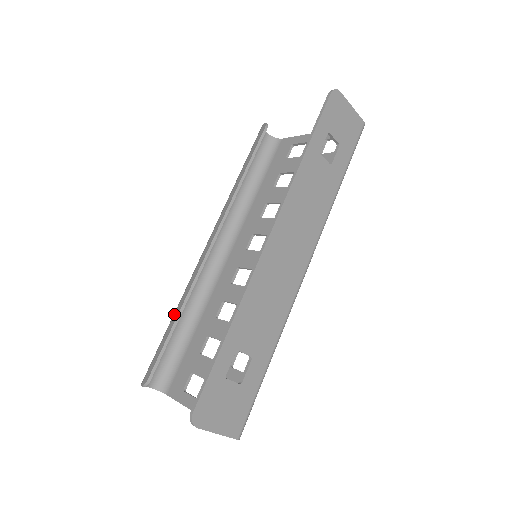
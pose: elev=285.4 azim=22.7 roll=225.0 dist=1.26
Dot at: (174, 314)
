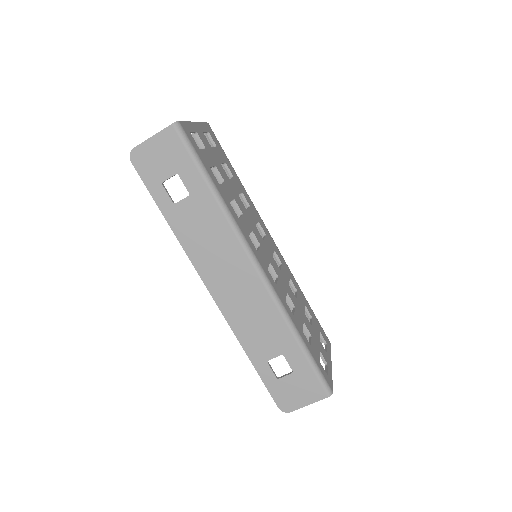
Dot at: occluded
